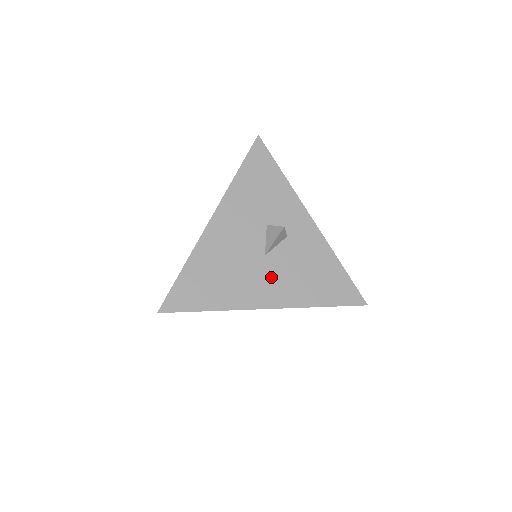
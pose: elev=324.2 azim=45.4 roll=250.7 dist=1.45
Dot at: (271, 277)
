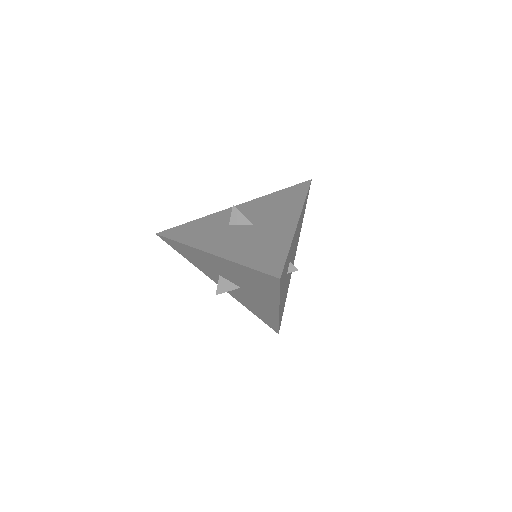
Dot at: (272, 221)
